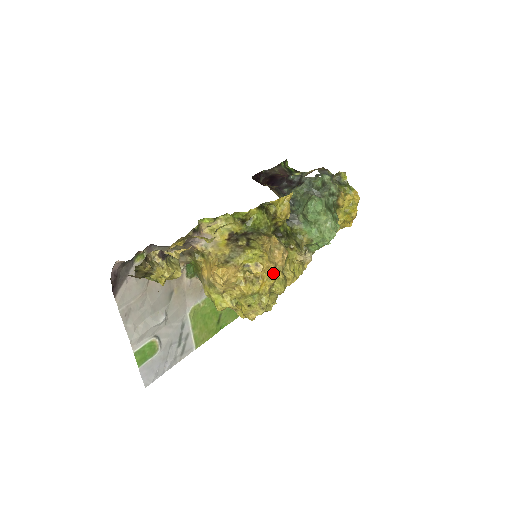
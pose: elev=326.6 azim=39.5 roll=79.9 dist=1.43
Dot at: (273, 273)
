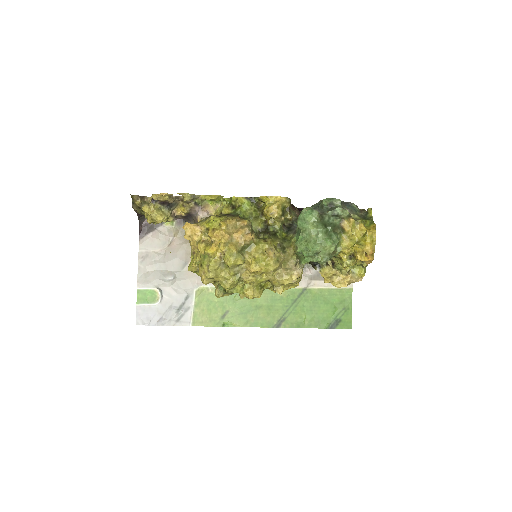
Dot at: (226, 243)
